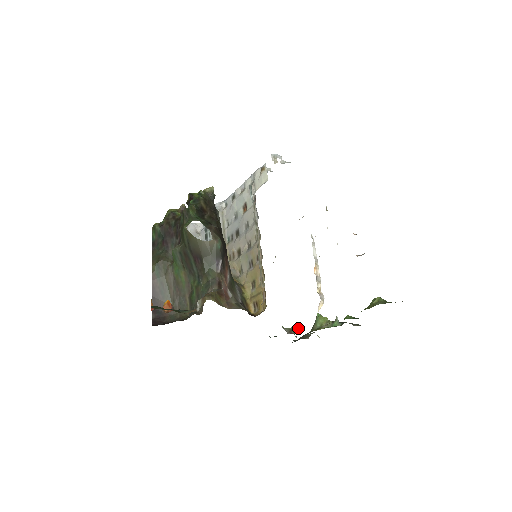
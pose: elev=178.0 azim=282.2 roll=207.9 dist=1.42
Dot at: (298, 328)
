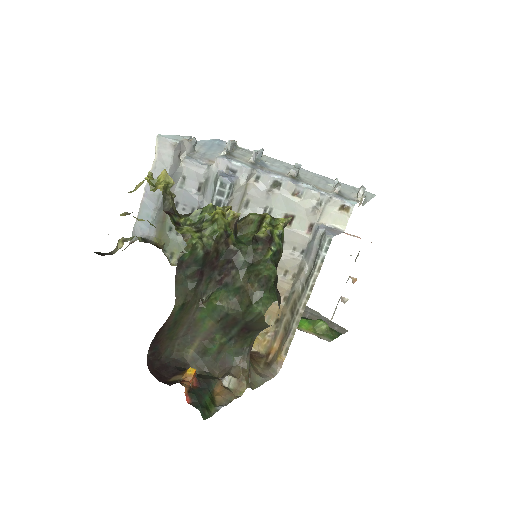
Dot at: occluded
